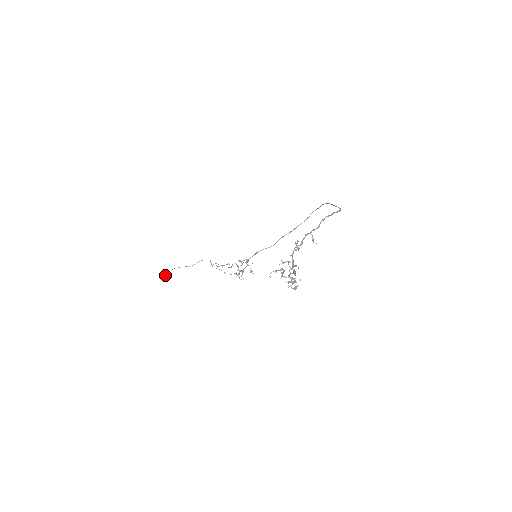
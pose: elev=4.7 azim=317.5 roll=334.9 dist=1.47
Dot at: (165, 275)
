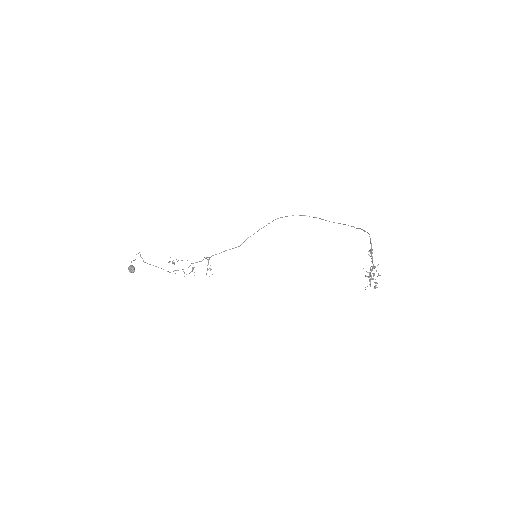
Dot at: (134, 270)
